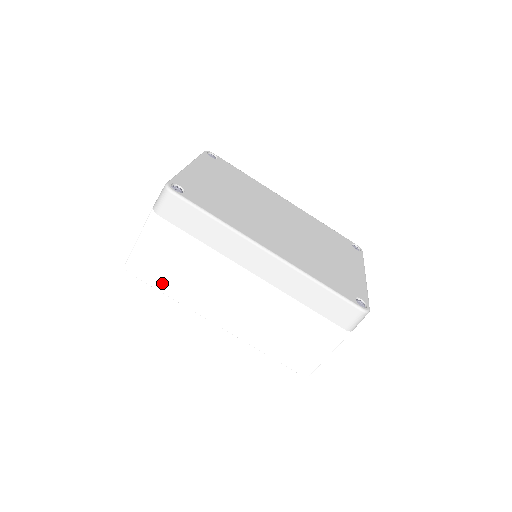
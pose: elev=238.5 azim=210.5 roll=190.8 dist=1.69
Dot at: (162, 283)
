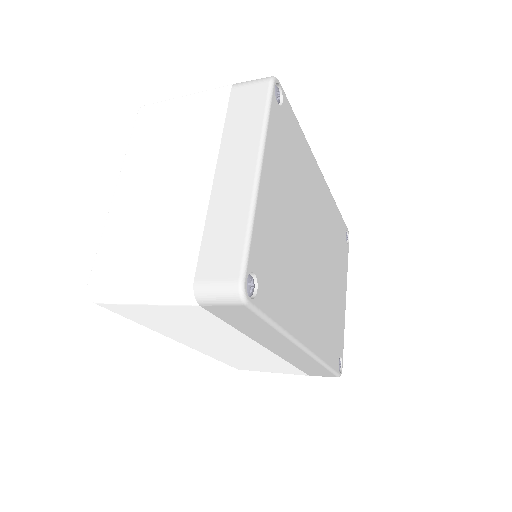
Dot at: (140, 319)
